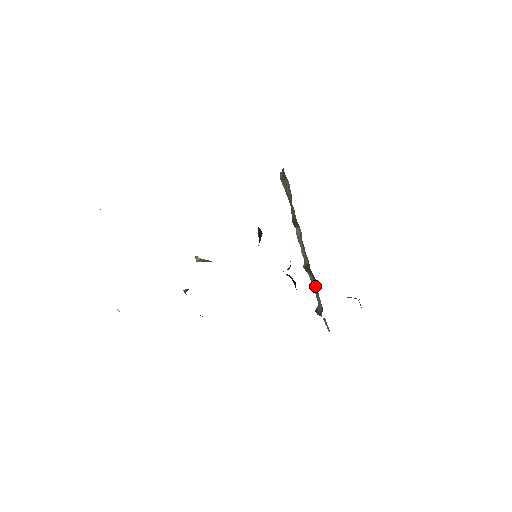
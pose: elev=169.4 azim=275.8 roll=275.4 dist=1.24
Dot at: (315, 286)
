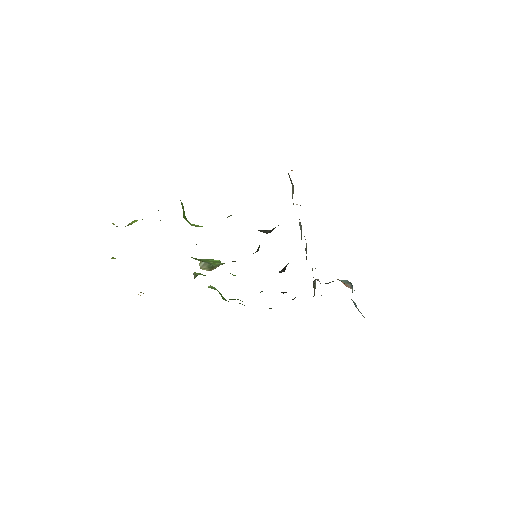
Dot at: occluded
